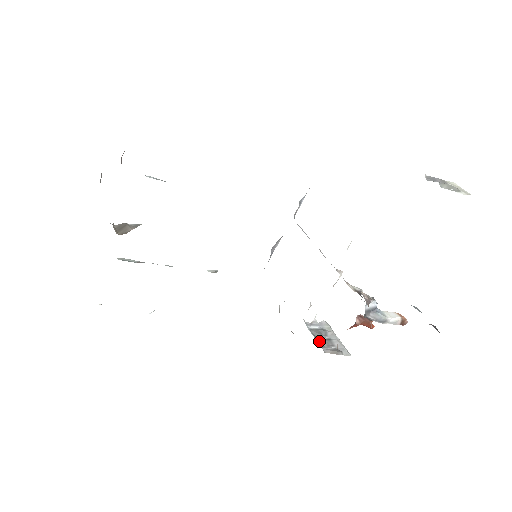
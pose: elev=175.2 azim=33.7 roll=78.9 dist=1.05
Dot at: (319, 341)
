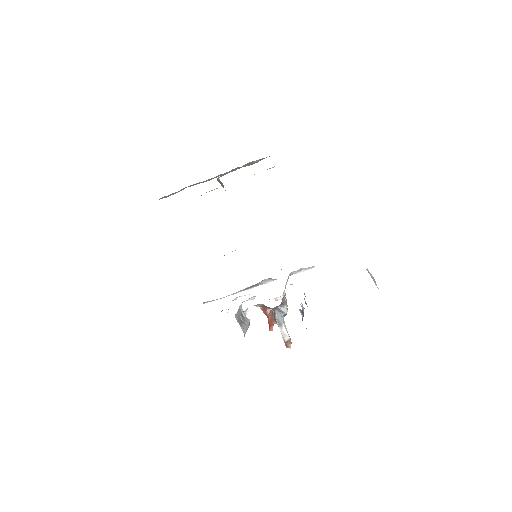
Dot at: (238, 314)
